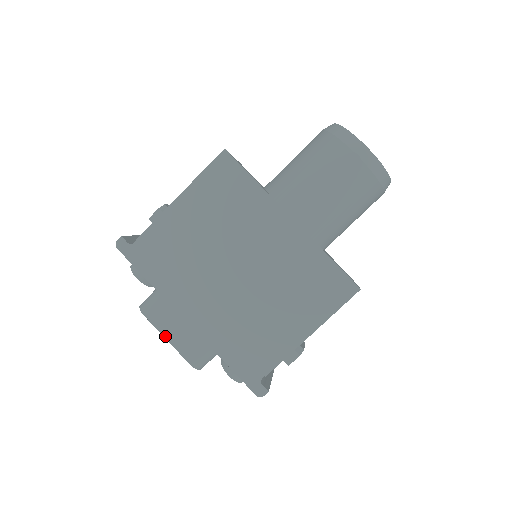
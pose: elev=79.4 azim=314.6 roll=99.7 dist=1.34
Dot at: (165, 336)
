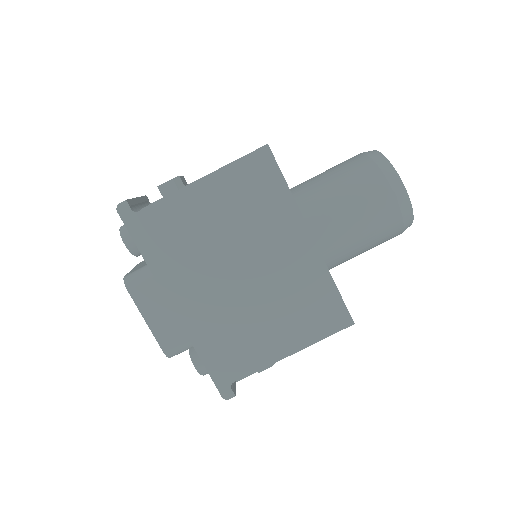
Dot at: (145, 317)
